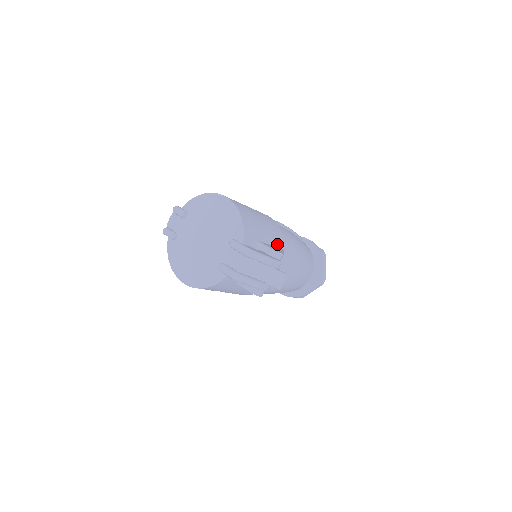
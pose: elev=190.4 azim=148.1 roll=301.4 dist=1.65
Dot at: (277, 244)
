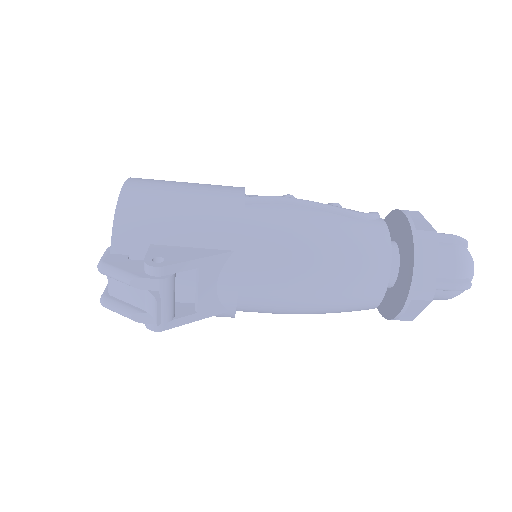
Dot at: (214, 243)
